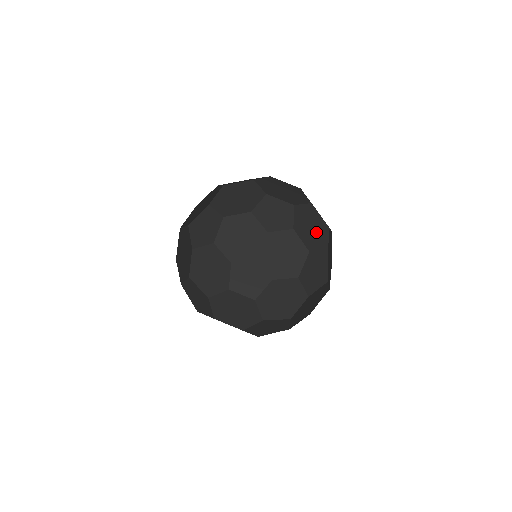
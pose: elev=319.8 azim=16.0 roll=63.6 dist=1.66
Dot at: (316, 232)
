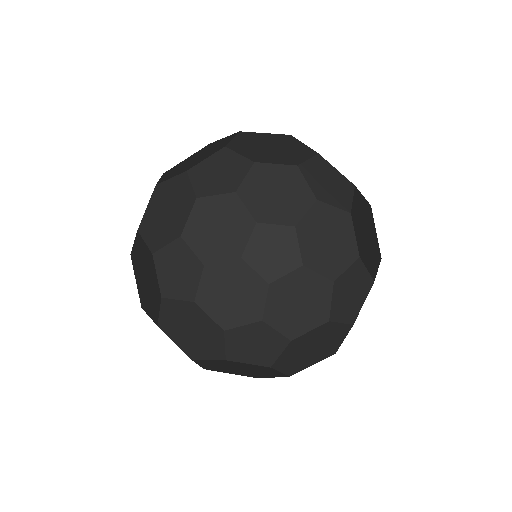
Dot at: (286, 201)
